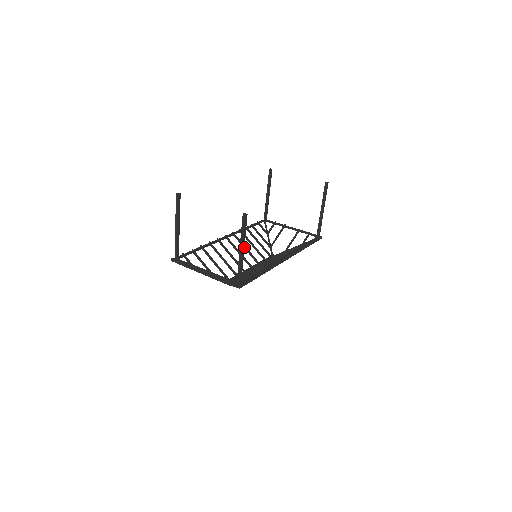
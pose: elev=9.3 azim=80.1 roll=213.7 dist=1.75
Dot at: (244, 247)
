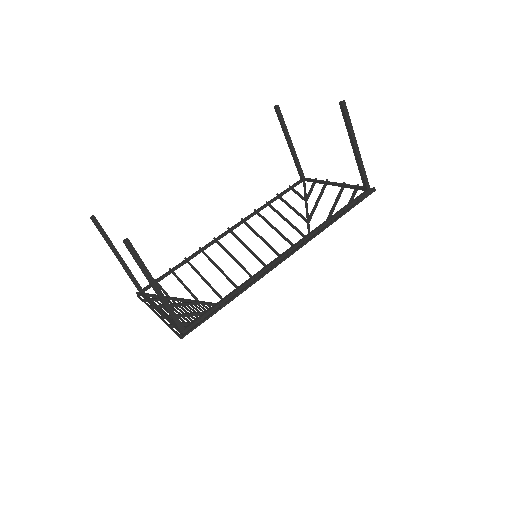
Dot at: (259, 237)
